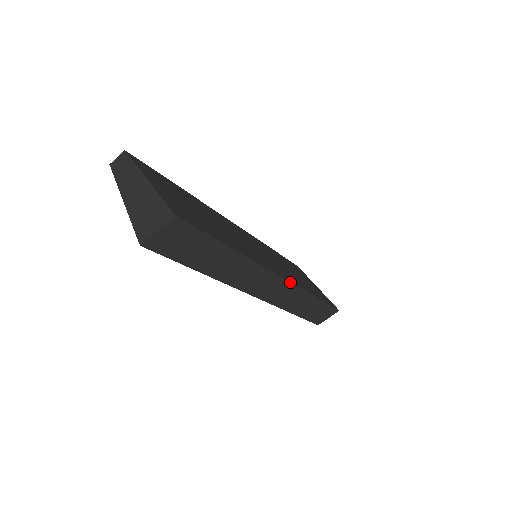
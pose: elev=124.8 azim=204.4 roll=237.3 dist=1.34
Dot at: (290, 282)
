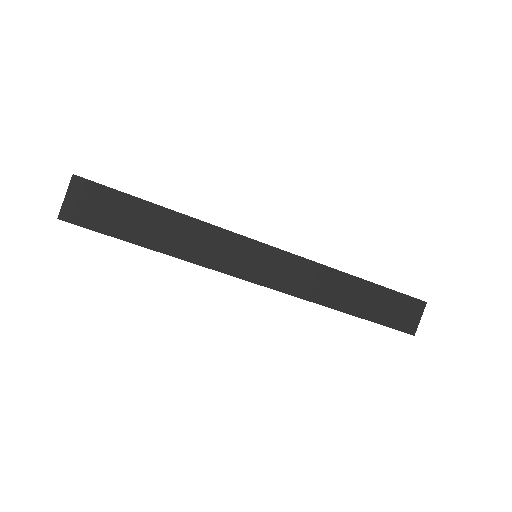
Dot at: (293, 254)
